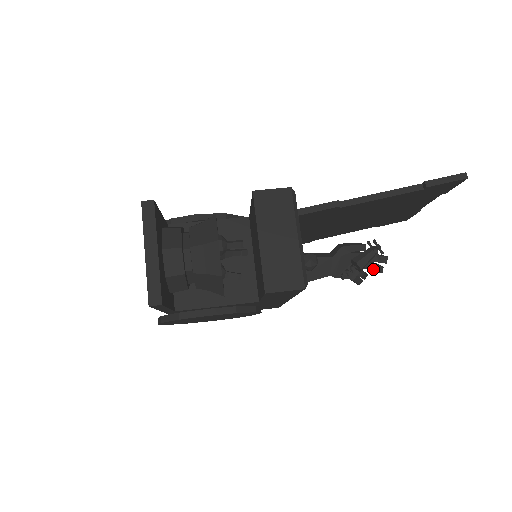
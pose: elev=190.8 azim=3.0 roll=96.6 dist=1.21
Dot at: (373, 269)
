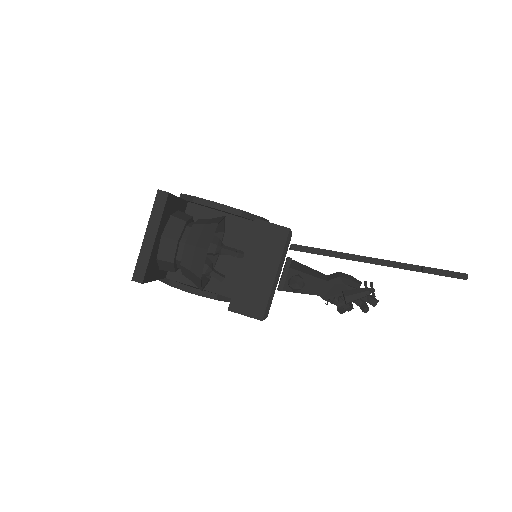
Dot at: (360, 306)
